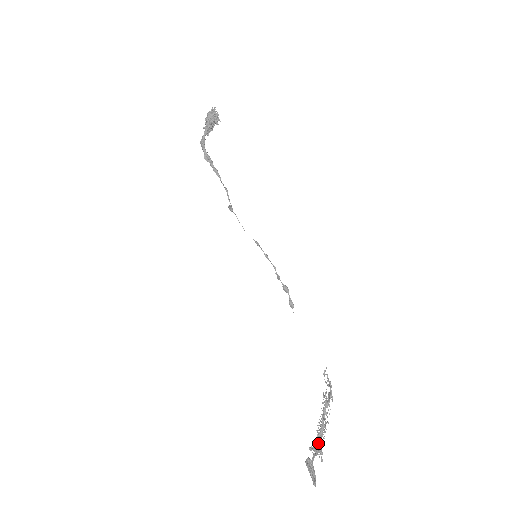
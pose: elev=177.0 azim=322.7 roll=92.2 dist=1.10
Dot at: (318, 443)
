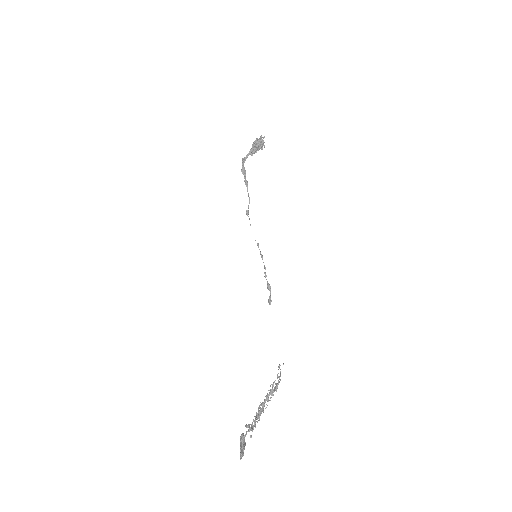
Dot at: (254, 423)
